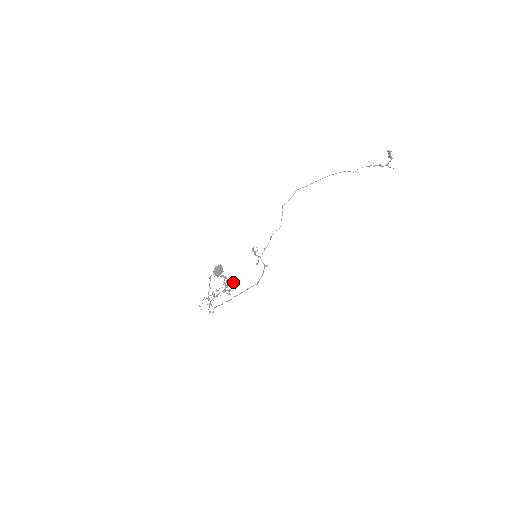
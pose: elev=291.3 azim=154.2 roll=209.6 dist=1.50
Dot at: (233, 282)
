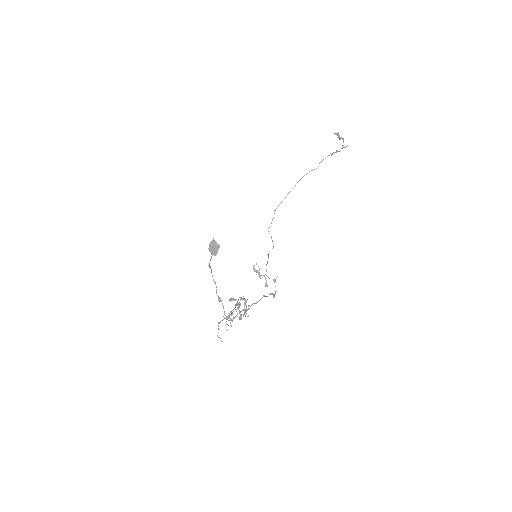
Dot at: (245, 299)
